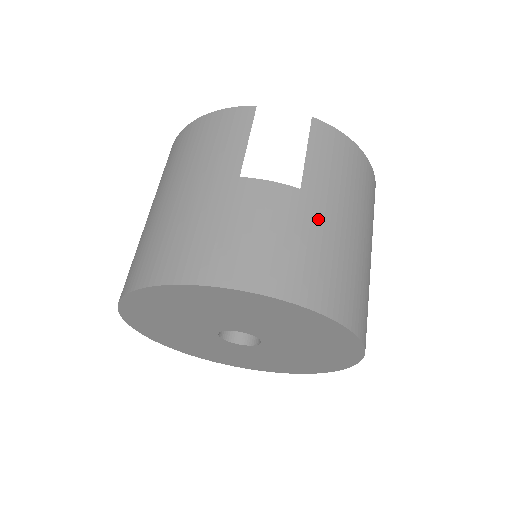
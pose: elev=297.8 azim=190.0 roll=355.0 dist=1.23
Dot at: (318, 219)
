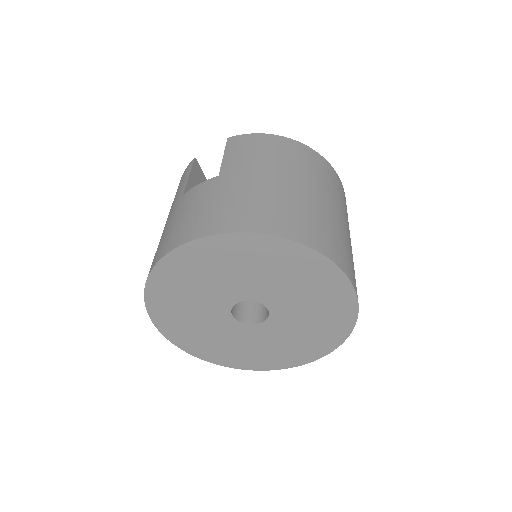
Dot at: (233, 184)
